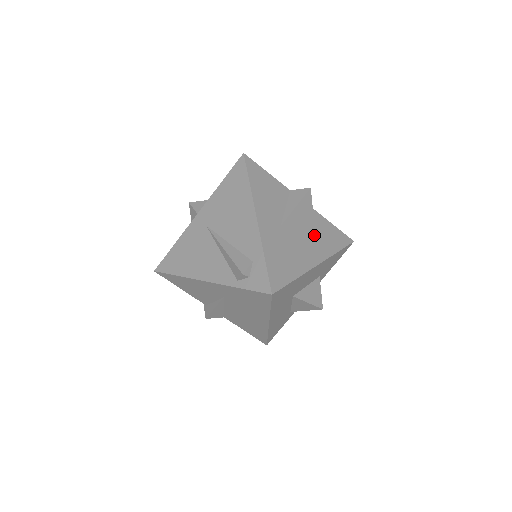
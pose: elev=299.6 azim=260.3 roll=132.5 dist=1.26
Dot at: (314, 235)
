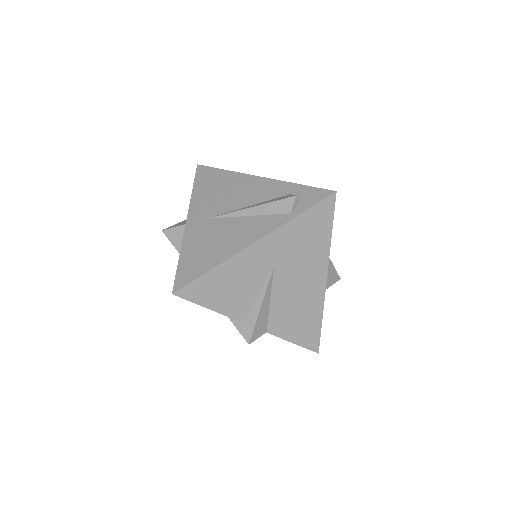
Dot at: occluded
